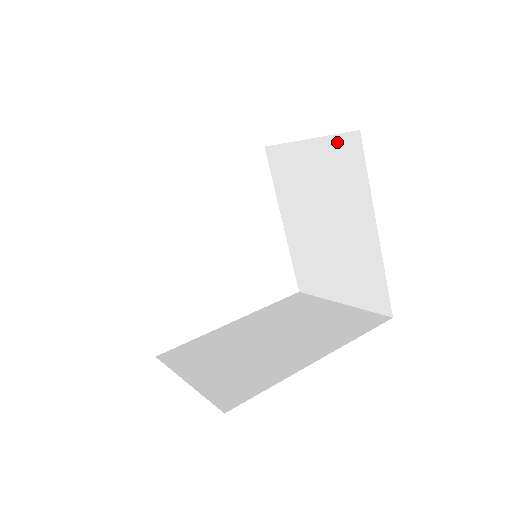
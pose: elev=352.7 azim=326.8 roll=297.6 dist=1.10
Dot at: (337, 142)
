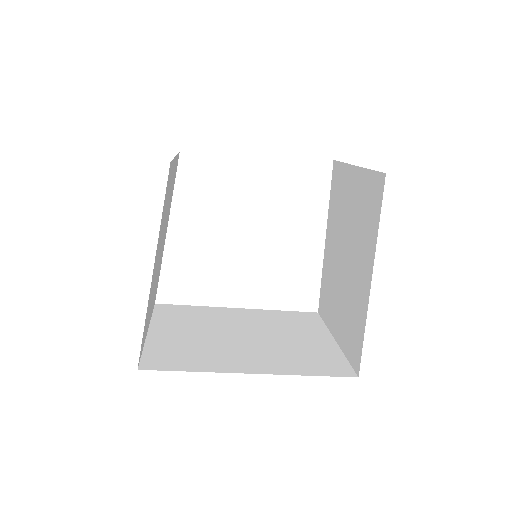
Dot at: (371, 178)
